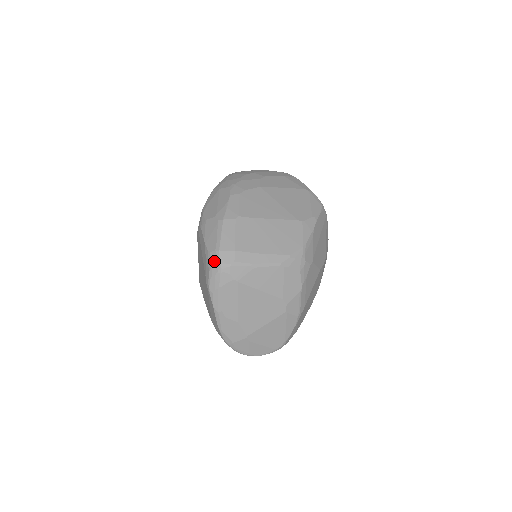
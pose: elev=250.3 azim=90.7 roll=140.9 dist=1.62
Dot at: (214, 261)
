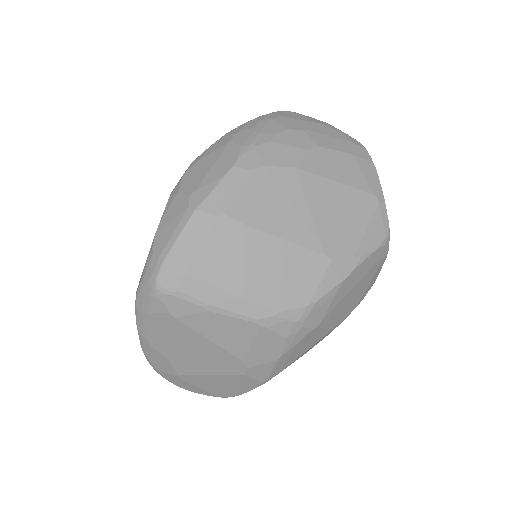
Dot at: (150, 273)
